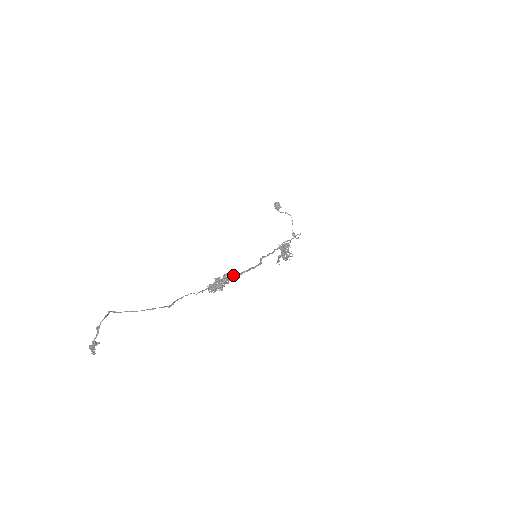
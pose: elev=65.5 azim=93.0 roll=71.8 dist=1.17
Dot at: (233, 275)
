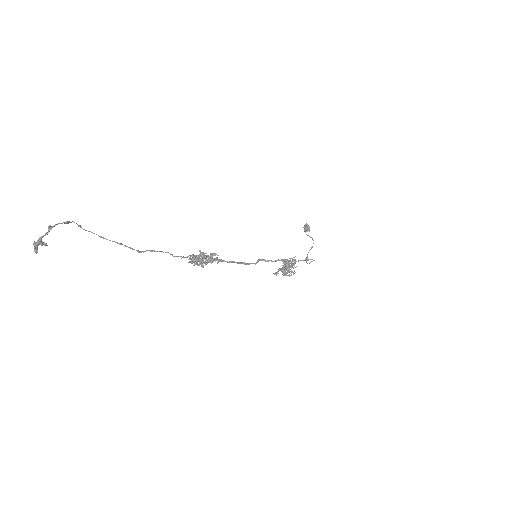
Dot at: (221, 259)
